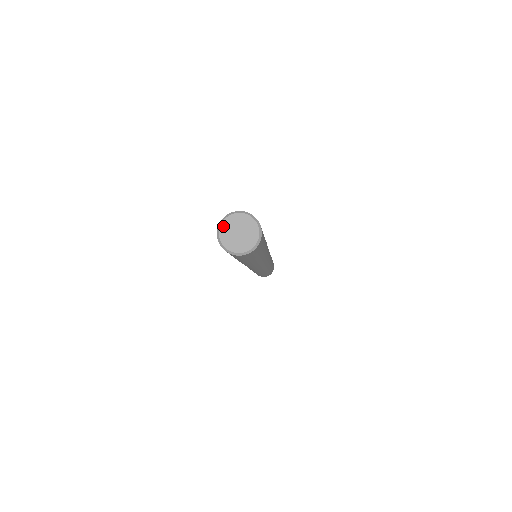
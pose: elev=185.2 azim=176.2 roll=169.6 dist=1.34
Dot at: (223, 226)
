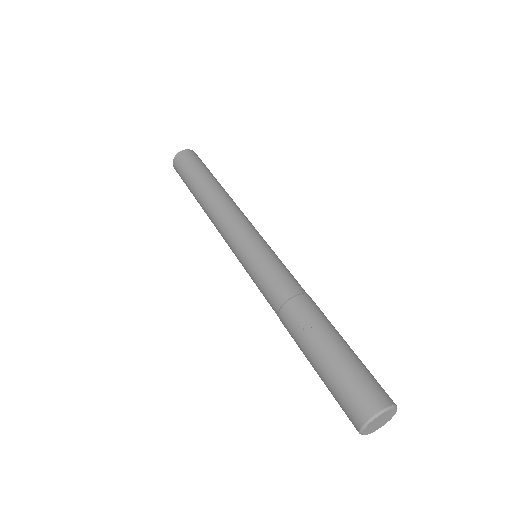
Dot at: (365, 430)
